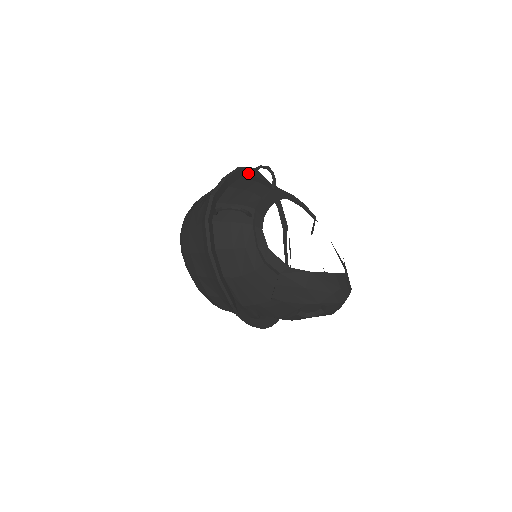
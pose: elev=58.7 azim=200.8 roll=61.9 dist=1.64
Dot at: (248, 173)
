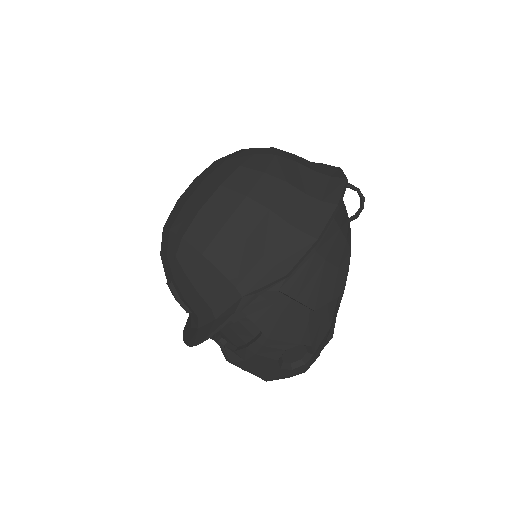
Dot at: occluded
